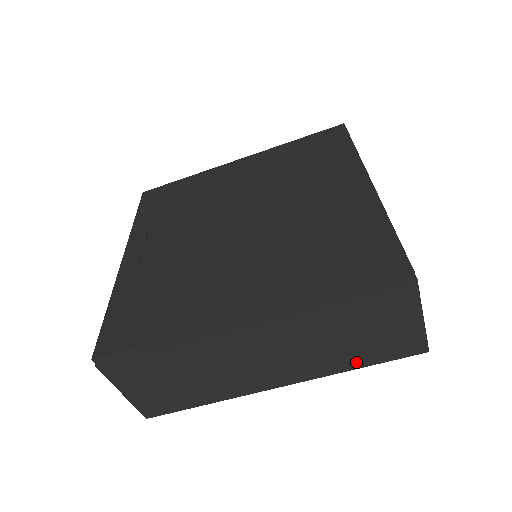
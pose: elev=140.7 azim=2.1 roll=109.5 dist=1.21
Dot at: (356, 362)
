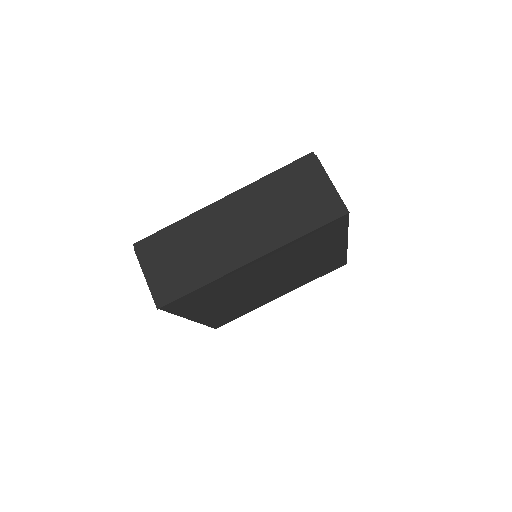
Dot at: (301, 228)
